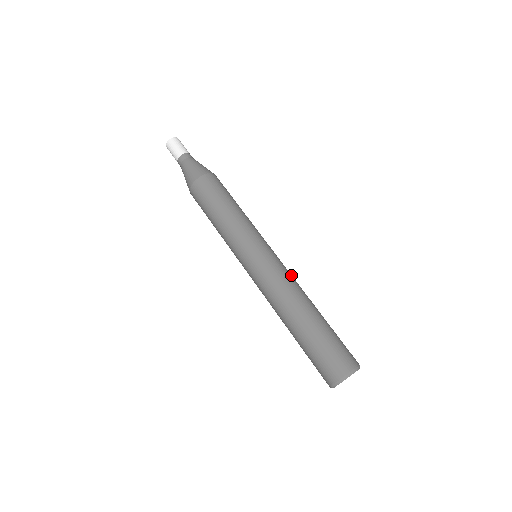
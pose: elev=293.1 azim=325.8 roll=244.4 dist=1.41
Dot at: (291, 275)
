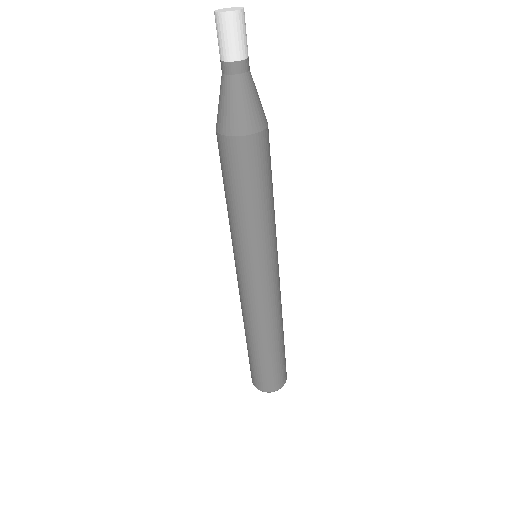
Dot at: (280, 291)
